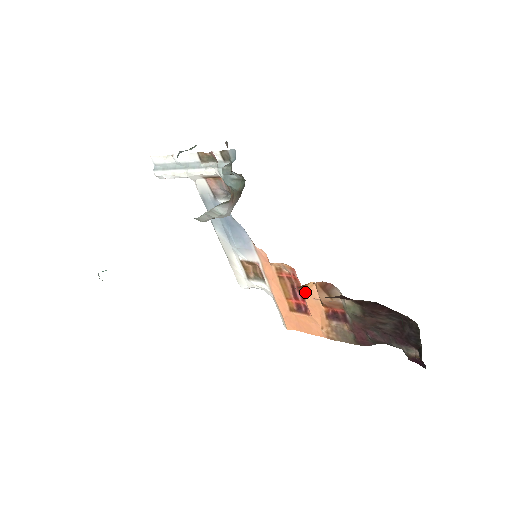
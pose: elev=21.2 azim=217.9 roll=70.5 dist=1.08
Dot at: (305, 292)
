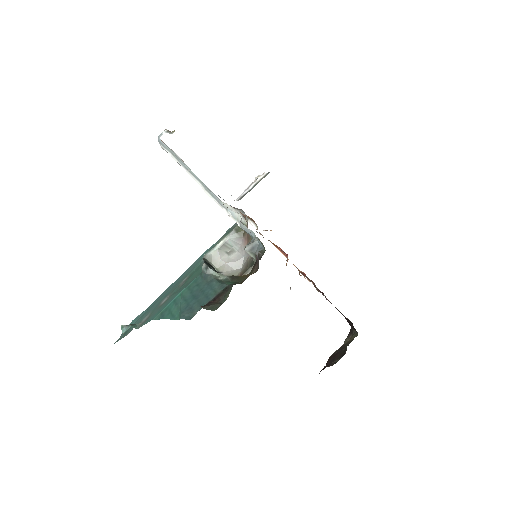
Dot at: occluded
